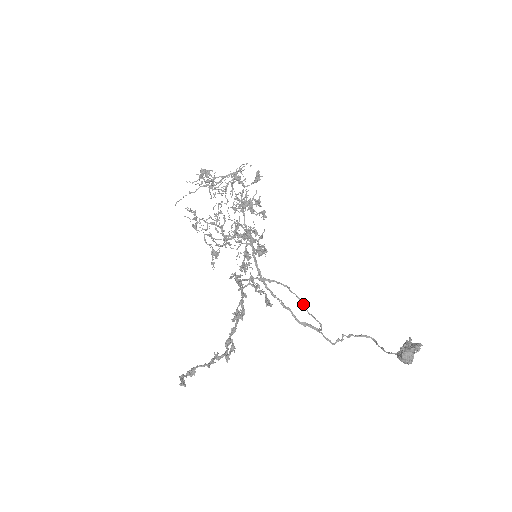
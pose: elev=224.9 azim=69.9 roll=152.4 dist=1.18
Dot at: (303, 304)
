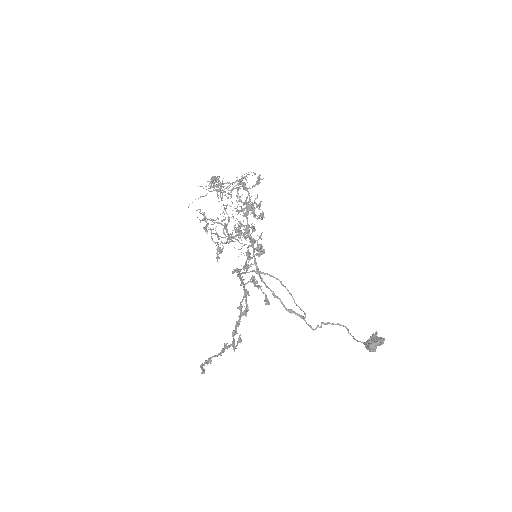
Dot at: (292, 296)
